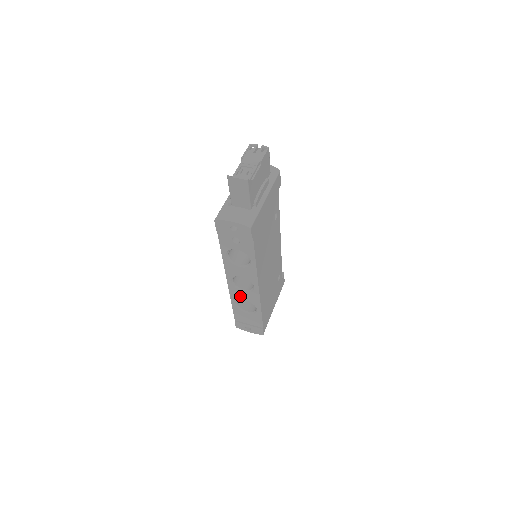
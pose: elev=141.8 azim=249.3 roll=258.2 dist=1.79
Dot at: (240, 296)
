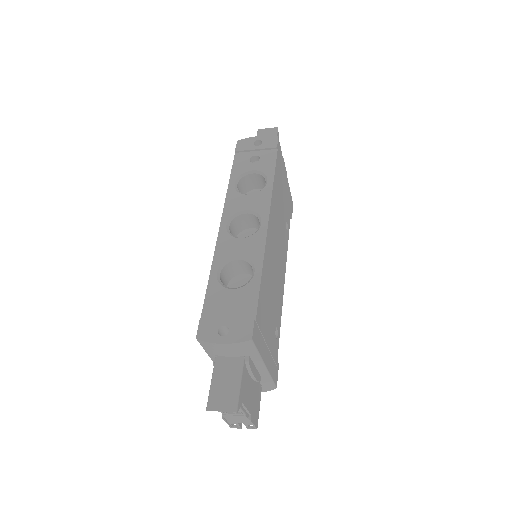
Dot at: (232, 251)
